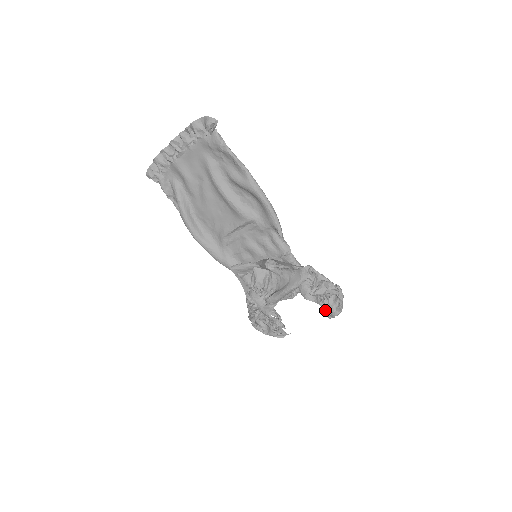
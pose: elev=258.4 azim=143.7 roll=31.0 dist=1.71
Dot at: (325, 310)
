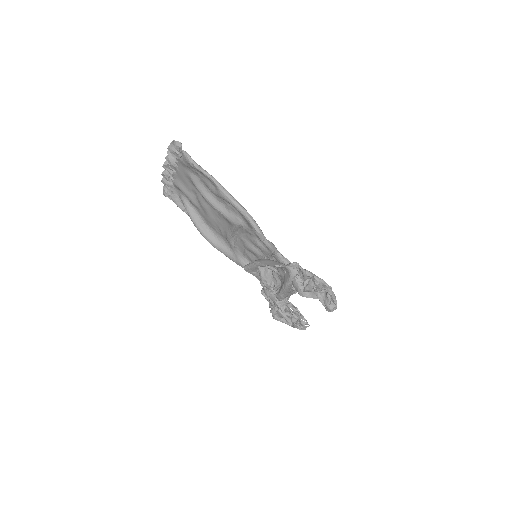
Dot at: occluded
